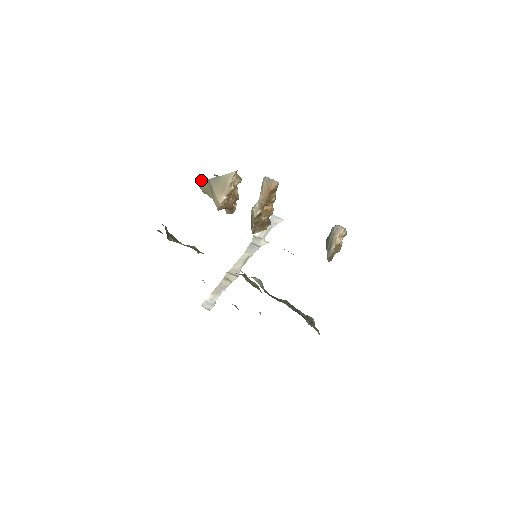
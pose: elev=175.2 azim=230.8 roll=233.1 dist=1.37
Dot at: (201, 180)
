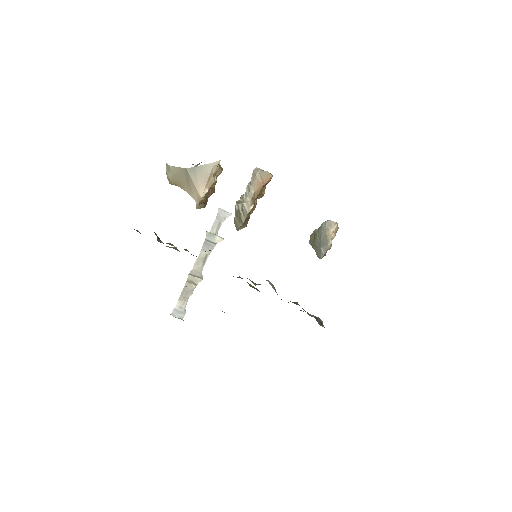
Dot at: (172, 169)
